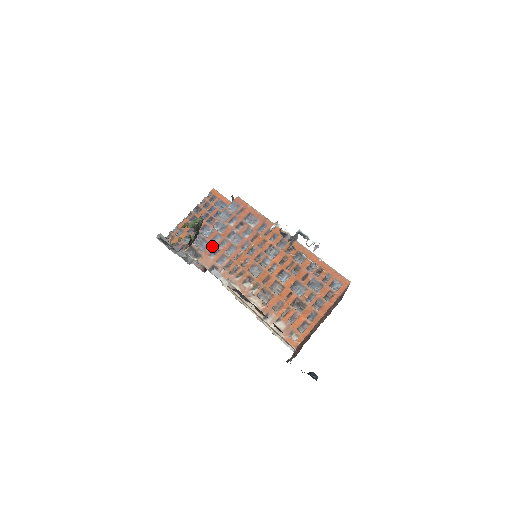
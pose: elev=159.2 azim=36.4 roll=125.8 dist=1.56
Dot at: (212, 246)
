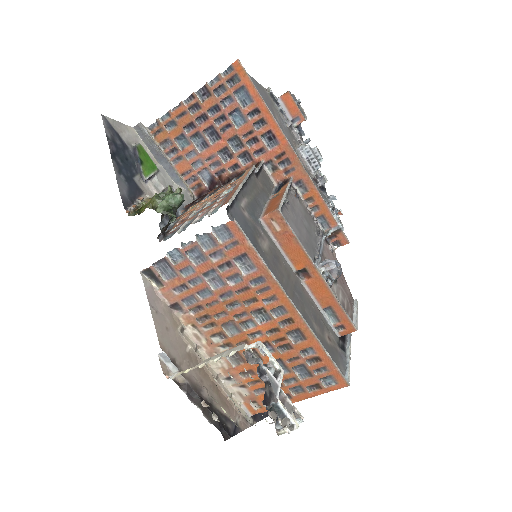
Dot at: (179, 279)
